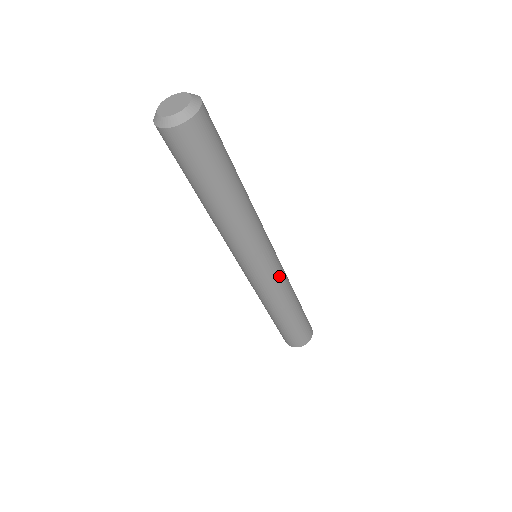
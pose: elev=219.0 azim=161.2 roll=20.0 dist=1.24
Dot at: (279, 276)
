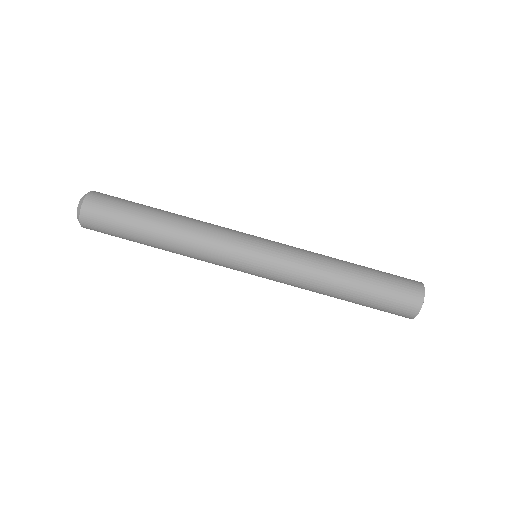
Dot at: (286, 251)
